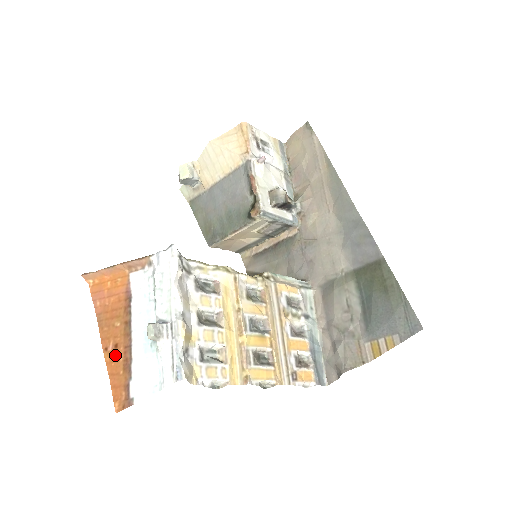
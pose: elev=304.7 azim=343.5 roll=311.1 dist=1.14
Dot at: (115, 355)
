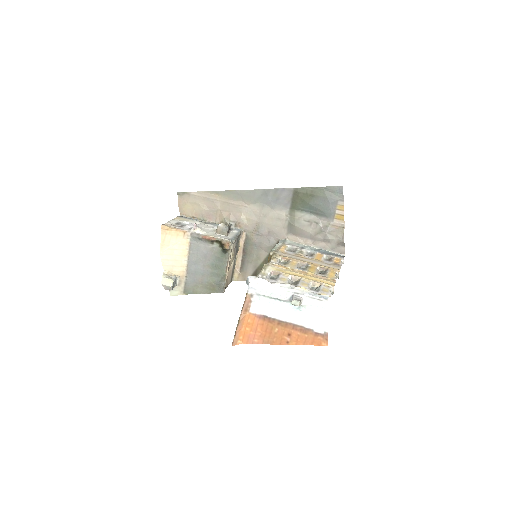
Dot at: (294, 337)
